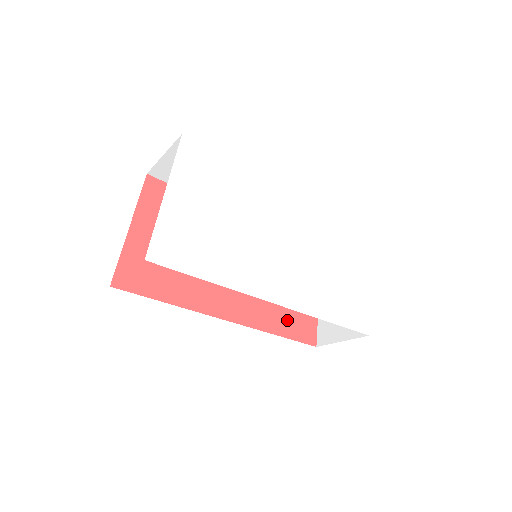
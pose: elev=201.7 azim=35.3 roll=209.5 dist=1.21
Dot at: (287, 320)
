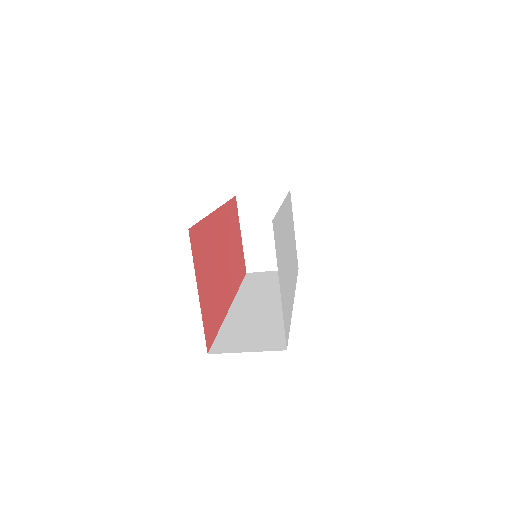
Dot at: (239, 270)
